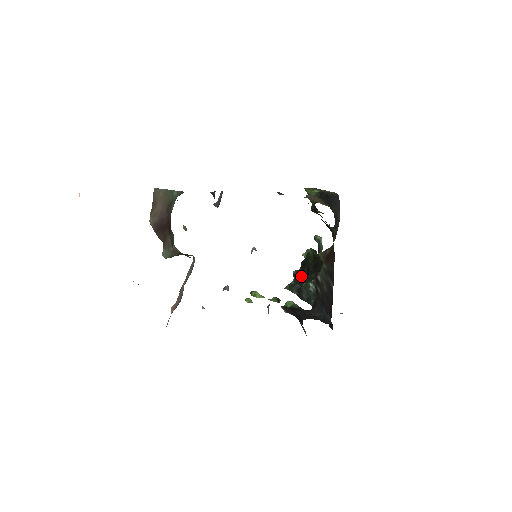
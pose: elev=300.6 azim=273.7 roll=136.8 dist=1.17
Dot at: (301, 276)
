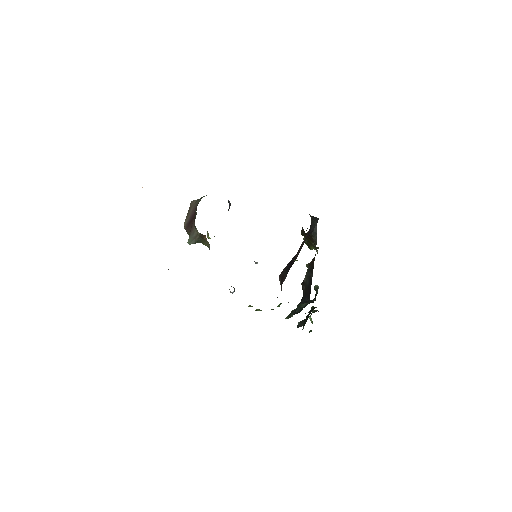
Dot at: (303, 323)
